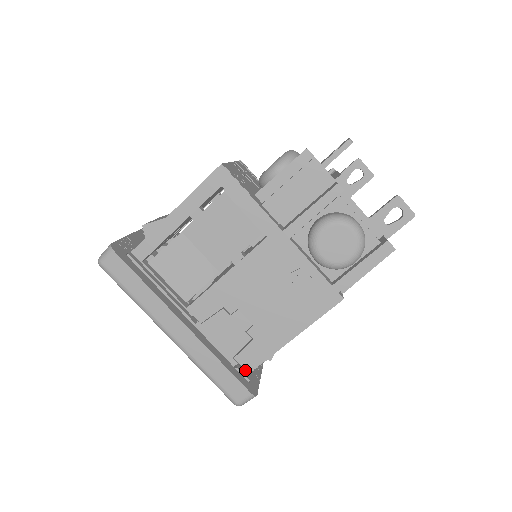
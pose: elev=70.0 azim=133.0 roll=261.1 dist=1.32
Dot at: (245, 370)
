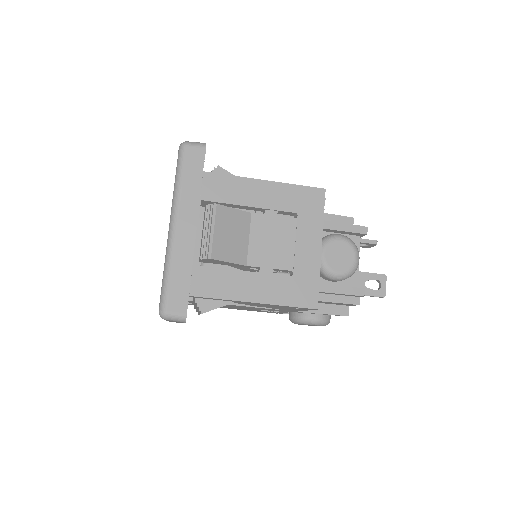
Dot at: occluded
